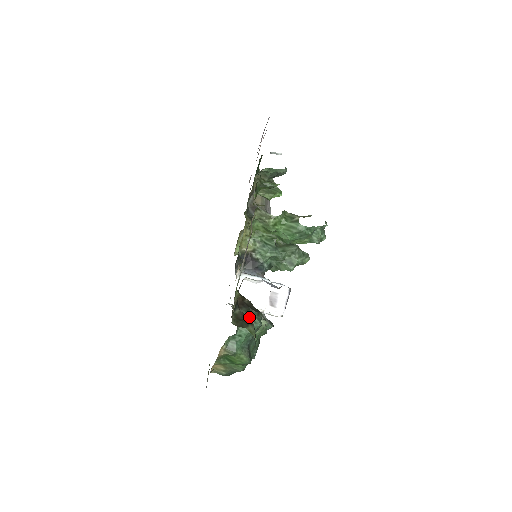
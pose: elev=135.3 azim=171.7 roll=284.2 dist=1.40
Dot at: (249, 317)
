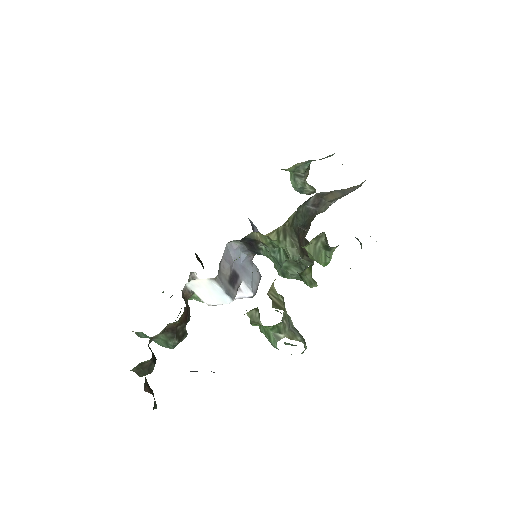
Dot at: (154, 365)
